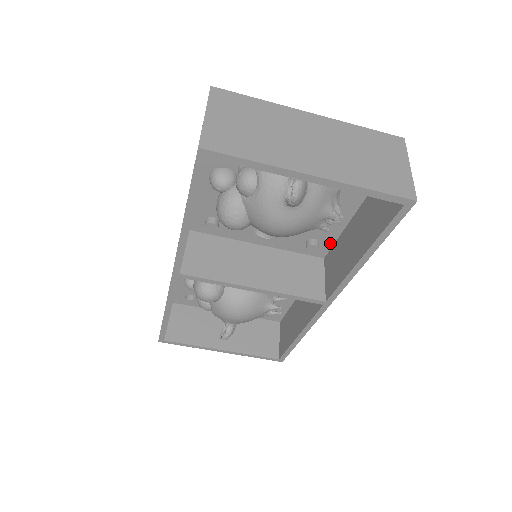
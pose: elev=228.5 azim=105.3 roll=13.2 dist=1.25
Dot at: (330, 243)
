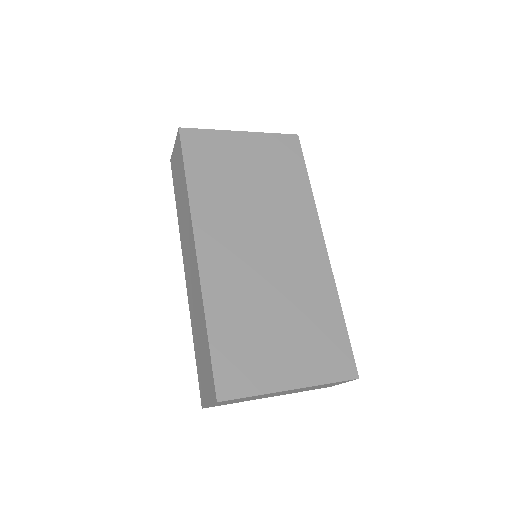
Dot at: occluded
